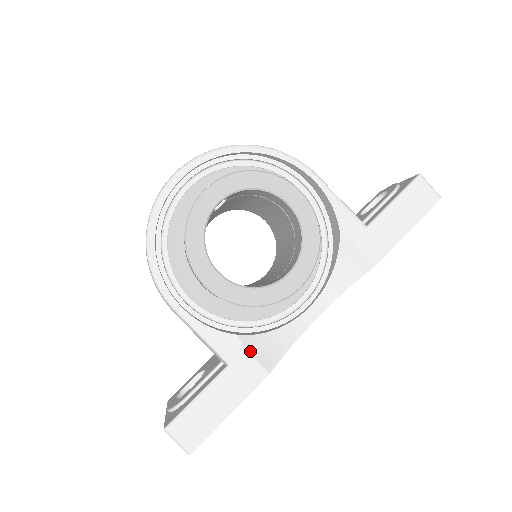
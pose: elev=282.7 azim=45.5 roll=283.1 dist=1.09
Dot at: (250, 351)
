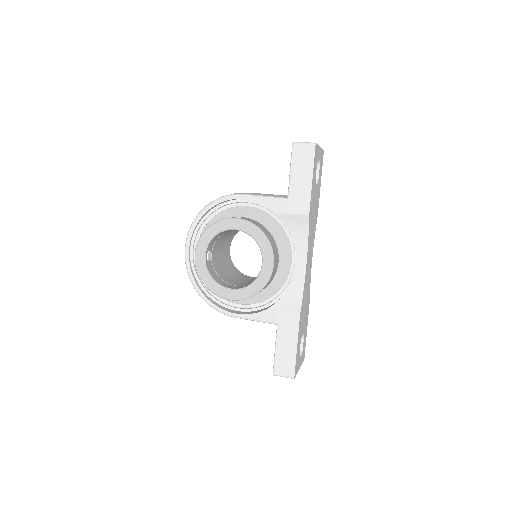
Dot at: (282, 310)
